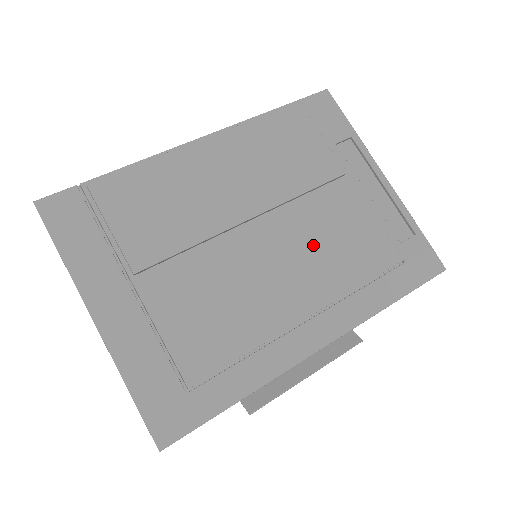
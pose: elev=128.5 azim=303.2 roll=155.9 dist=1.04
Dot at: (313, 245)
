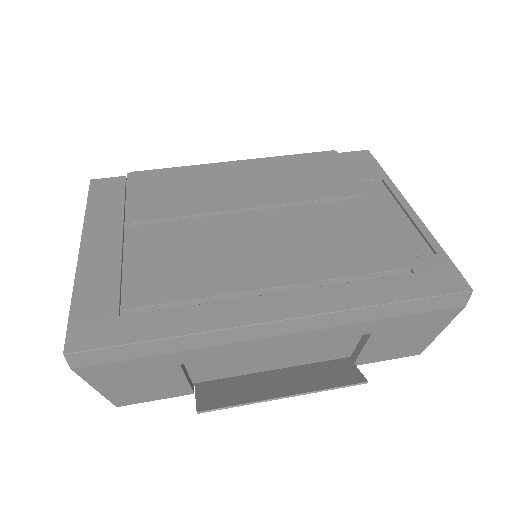
Dot at: (306, 237)
